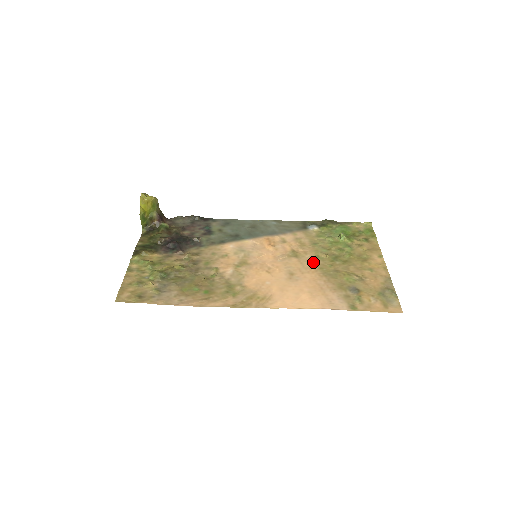
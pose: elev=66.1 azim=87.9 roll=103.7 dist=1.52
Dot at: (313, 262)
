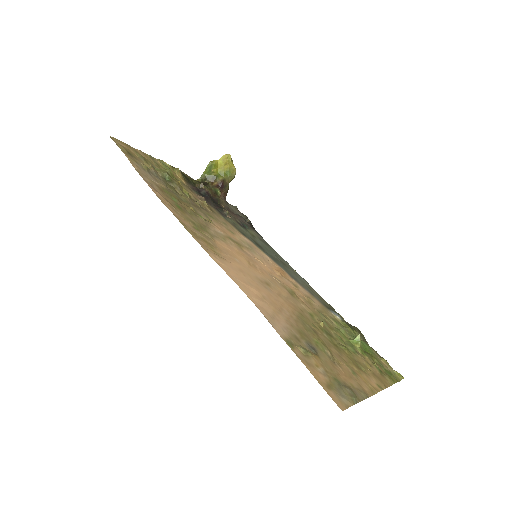
Dot at: (301, 308)
